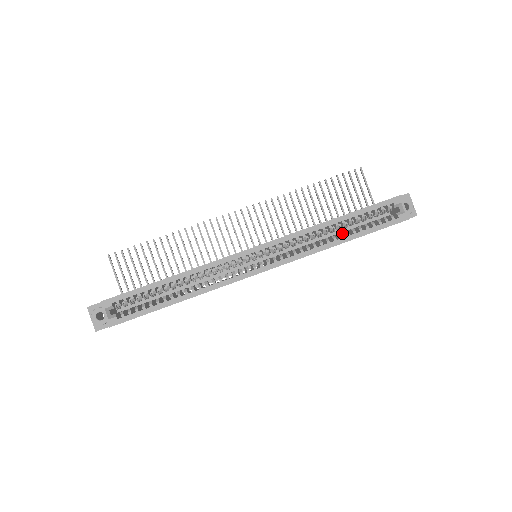
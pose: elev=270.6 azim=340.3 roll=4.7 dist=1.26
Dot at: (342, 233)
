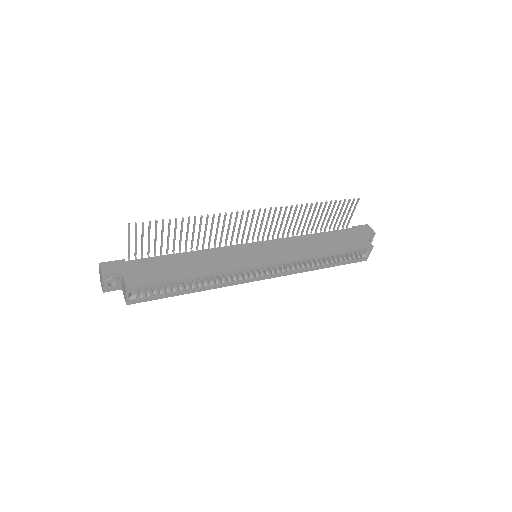
Dot at: occluded
